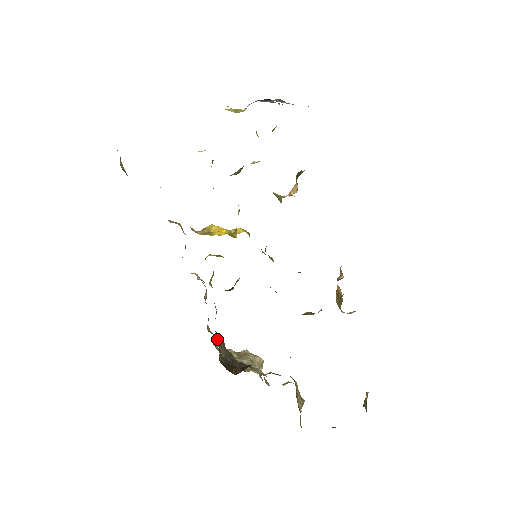
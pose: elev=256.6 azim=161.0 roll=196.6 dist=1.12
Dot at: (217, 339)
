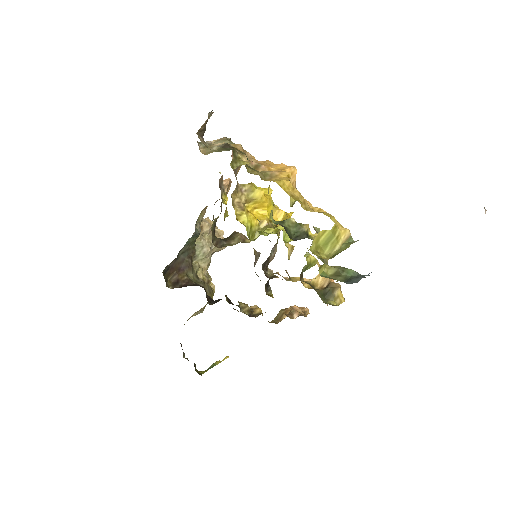
Dot at: (191, 238)
